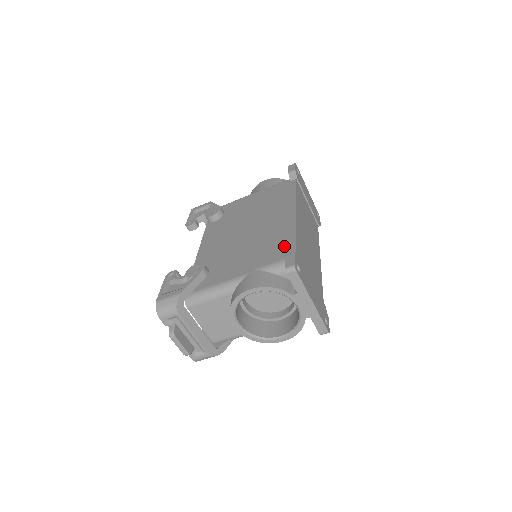
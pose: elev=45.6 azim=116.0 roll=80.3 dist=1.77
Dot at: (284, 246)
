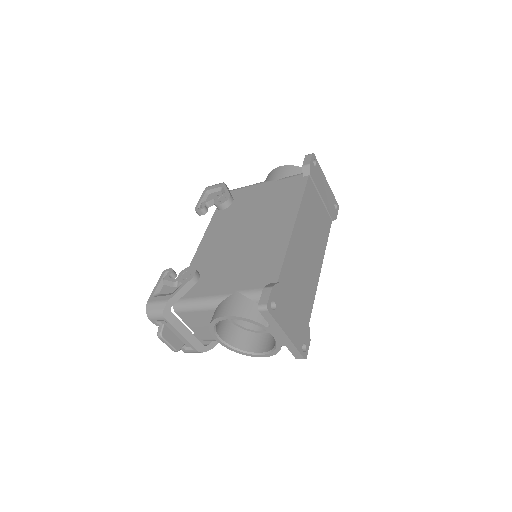
Dot at: (269, 270)
